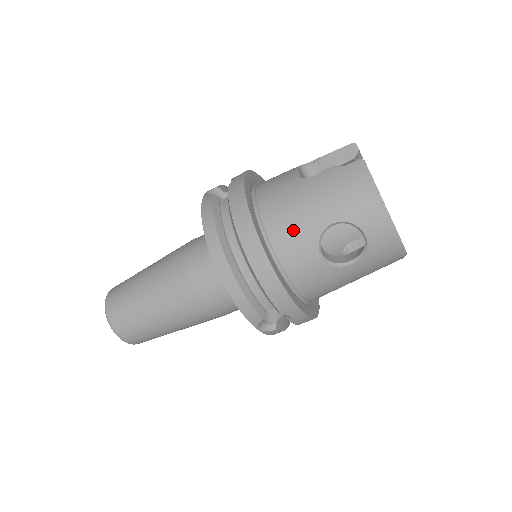
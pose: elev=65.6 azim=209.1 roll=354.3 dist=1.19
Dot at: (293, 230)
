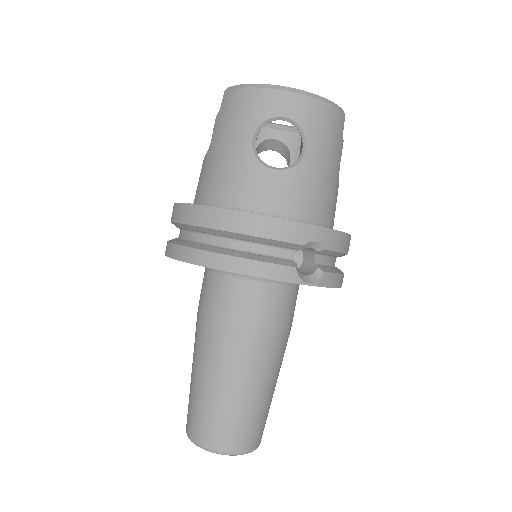
Dot at: (234, 178)
